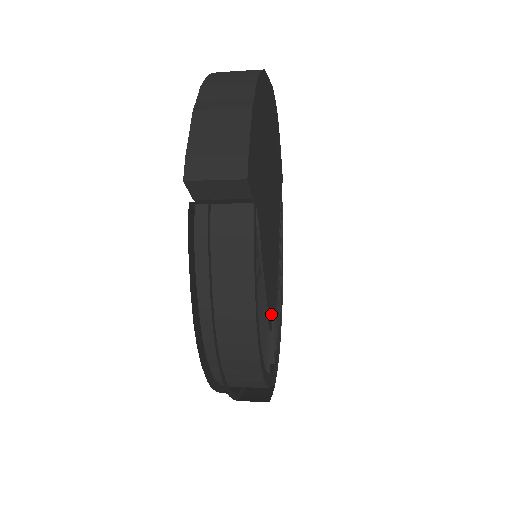
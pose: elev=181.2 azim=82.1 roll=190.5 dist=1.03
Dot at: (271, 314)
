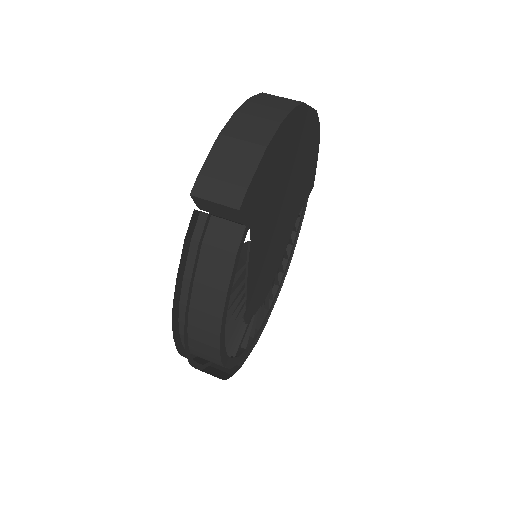
Dot at: (252, 309)
